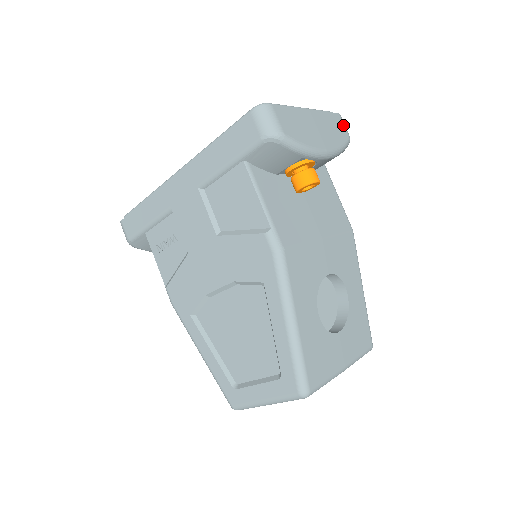
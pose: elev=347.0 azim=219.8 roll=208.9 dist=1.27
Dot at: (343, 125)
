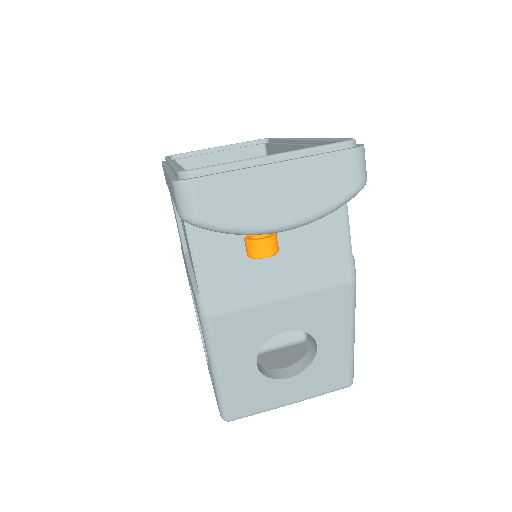
Dot at: (353, 168)
